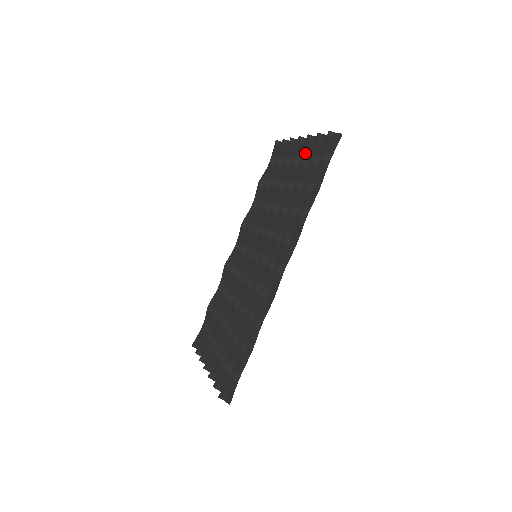
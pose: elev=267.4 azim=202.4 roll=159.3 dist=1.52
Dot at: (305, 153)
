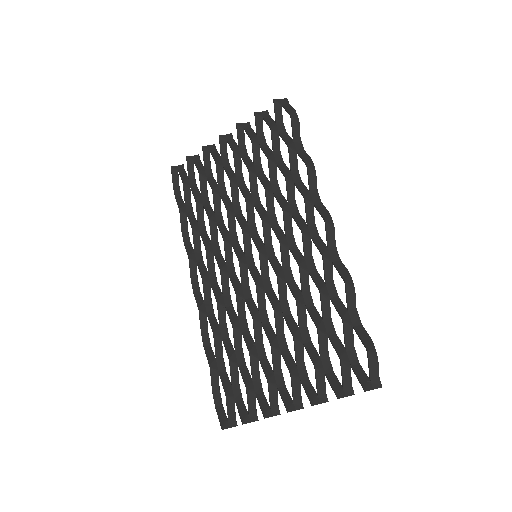
Dot at: (249, 136)
